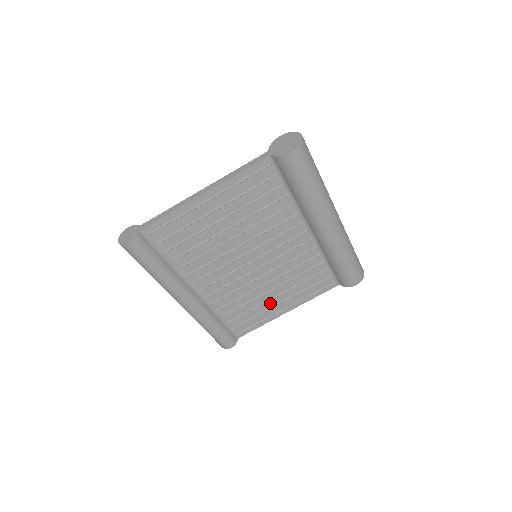
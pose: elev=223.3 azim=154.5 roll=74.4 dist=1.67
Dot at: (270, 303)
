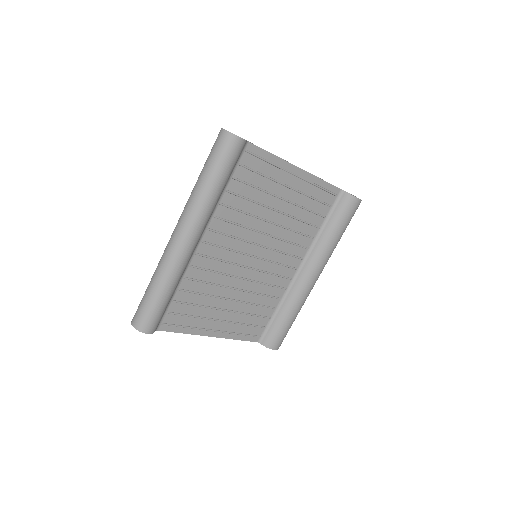
Dot at: (215, 313)
